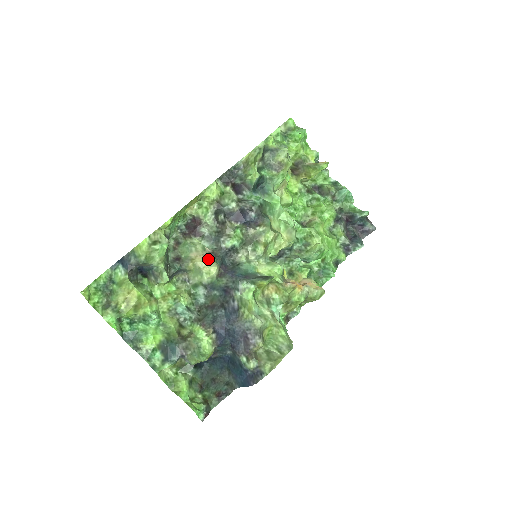
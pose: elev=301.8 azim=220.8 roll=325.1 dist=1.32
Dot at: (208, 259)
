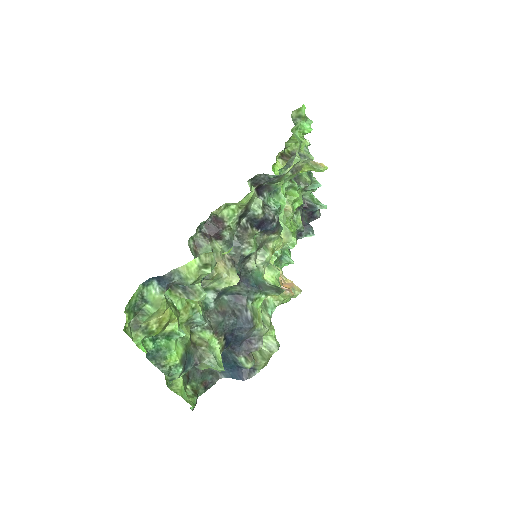
Dot at: (228, 267)
